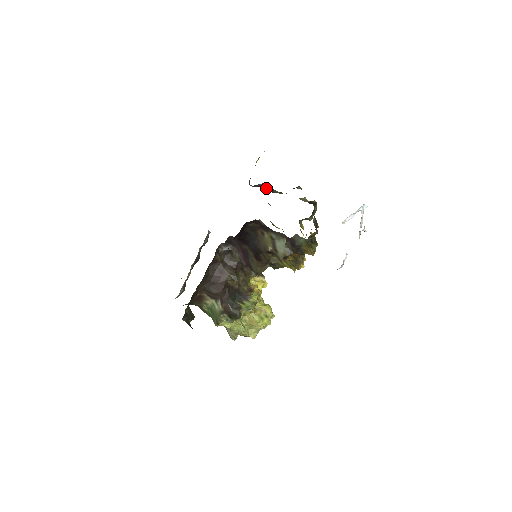
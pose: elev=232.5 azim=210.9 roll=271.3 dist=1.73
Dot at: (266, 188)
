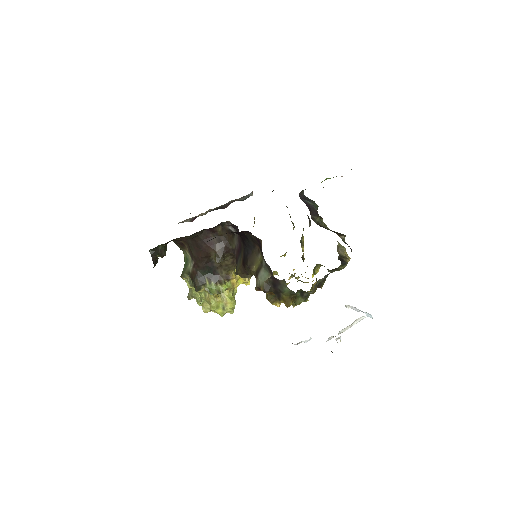
Dot at: (312, 210)
